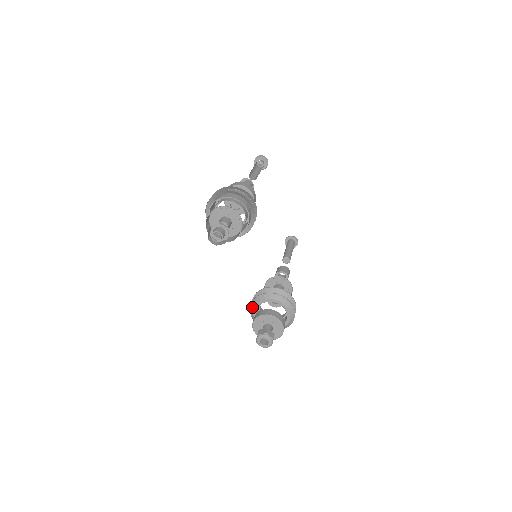
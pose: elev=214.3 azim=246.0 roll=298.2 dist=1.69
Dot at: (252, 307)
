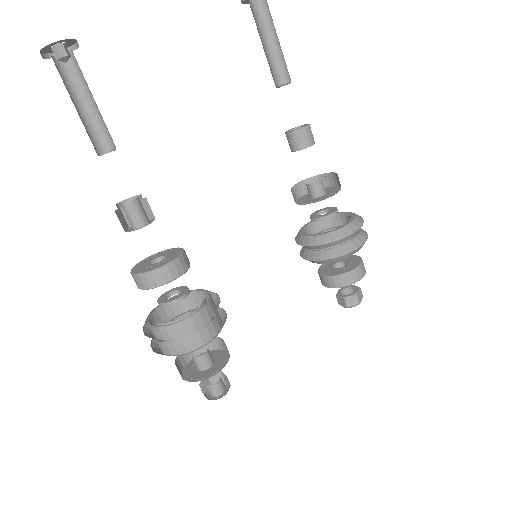
Dot at: occluded
